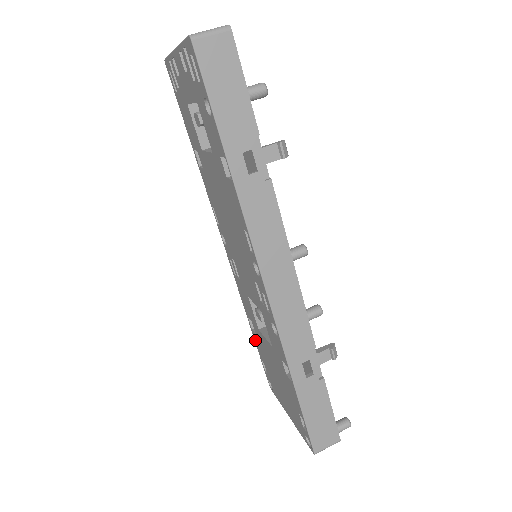
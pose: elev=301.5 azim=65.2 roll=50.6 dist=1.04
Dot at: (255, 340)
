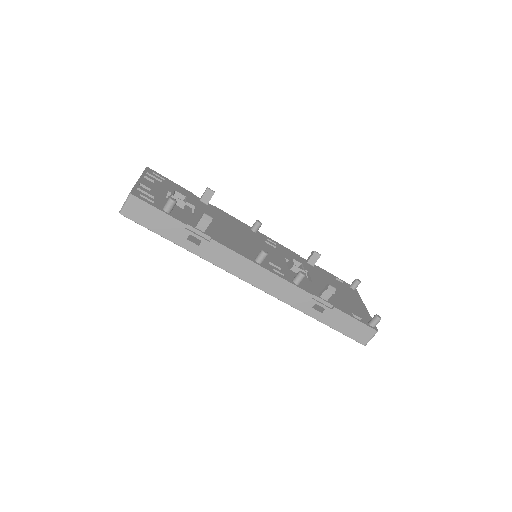
Dot at: occluded
